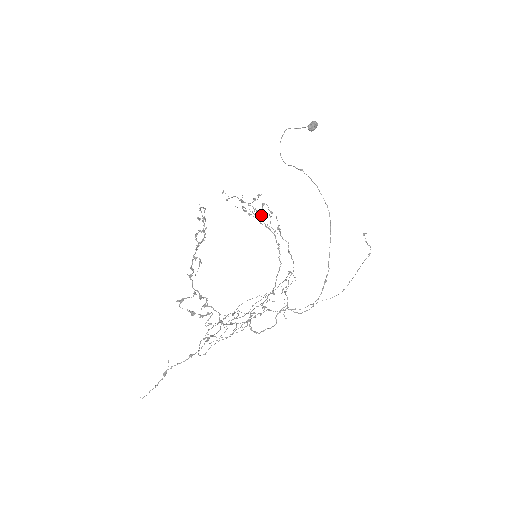
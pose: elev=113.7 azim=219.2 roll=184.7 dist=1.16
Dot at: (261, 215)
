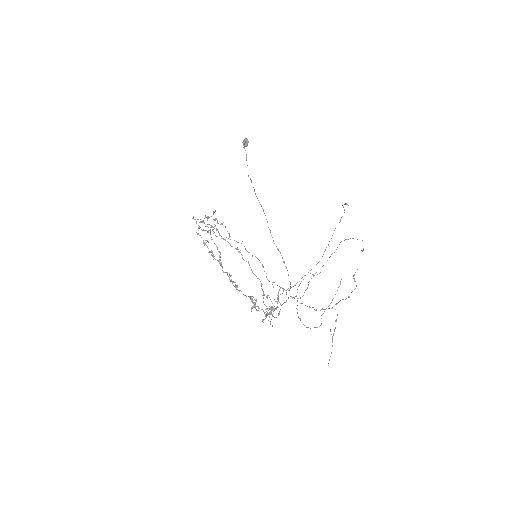
Dot at: (216, 229)
